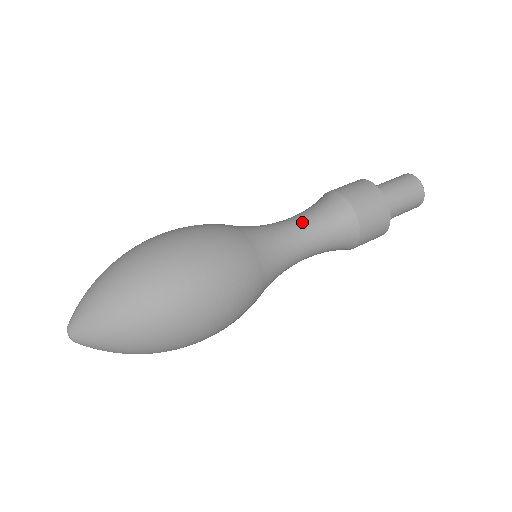
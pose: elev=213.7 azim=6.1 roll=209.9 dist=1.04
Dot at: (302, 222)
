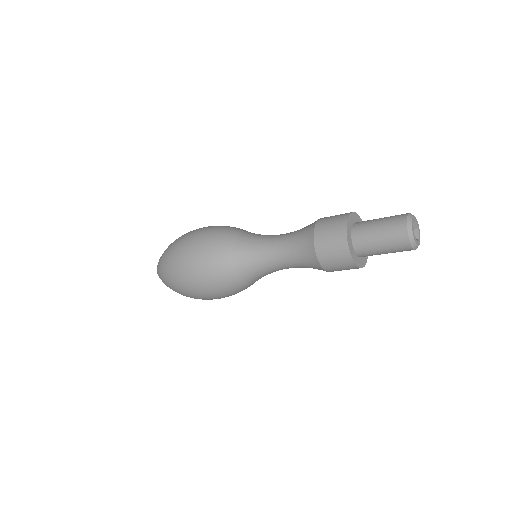
Dot at: (281, 253)
